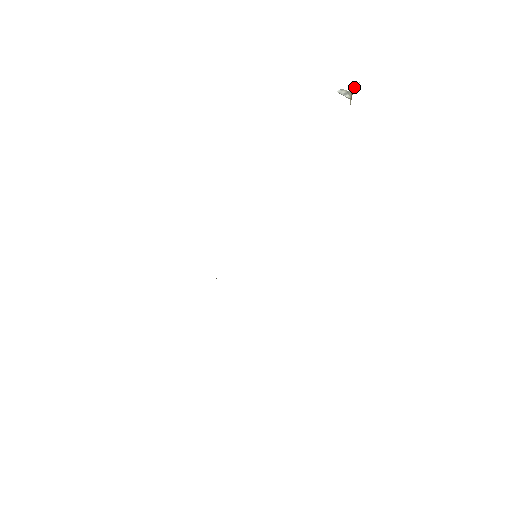
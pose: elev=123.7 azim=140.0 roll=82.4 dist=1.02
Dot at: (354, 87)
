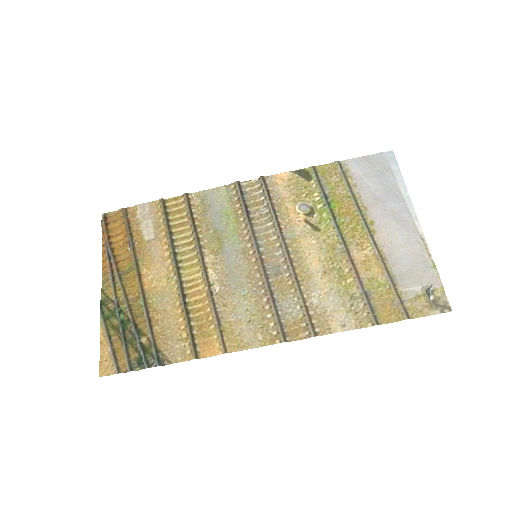
Dot at: (431, 304)
